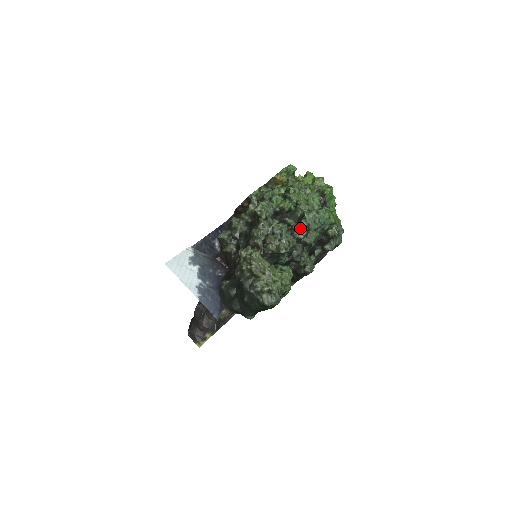
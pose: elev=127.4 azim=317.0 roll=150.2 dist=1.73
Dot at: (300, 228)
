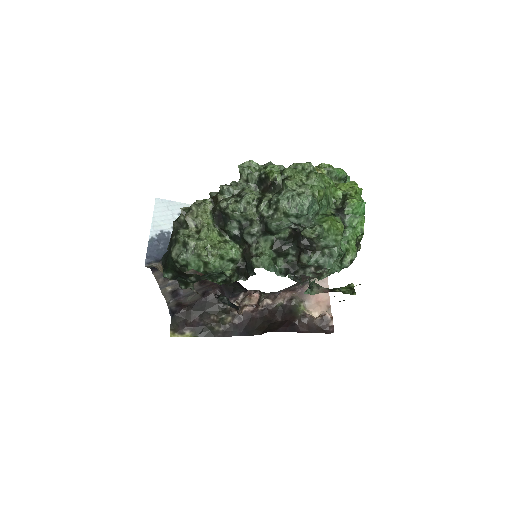
Dot at: (269, 202)
